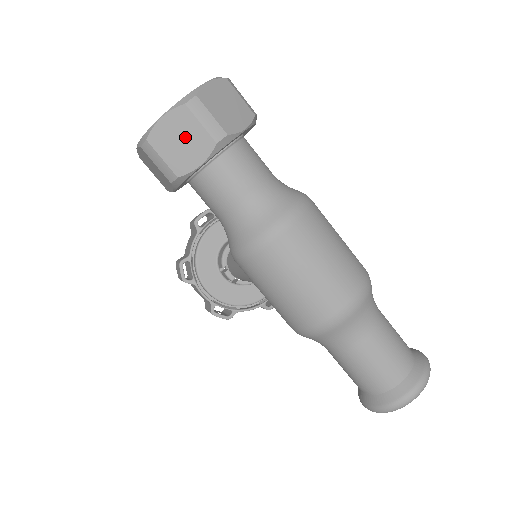
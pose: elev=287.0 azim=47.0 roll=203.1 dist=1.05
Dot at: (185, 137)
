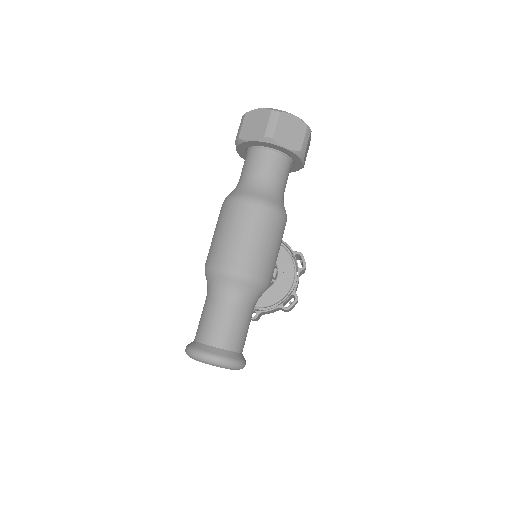
Dot at: (258, 124)
